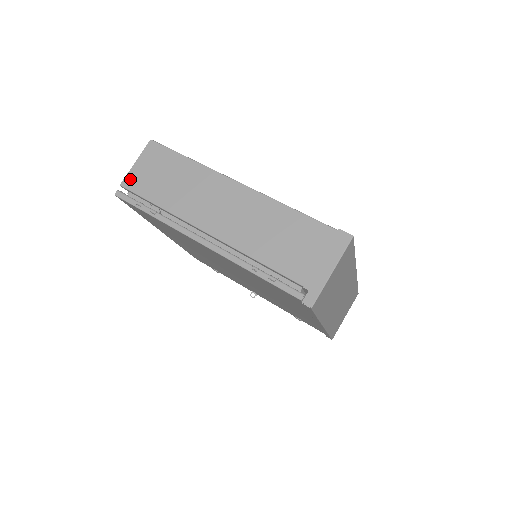
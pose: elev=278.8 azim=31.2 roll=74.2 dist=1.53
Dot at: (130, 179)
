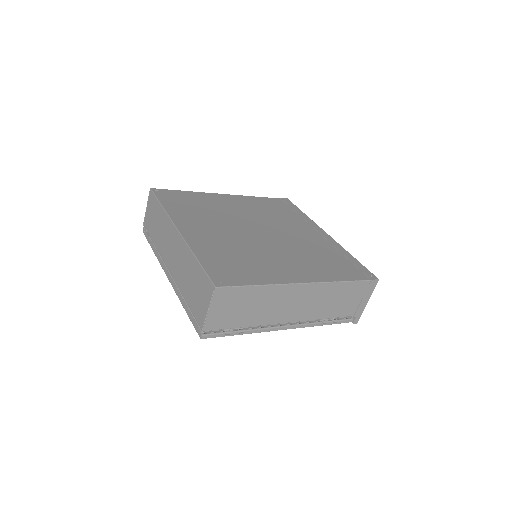
Dot at: (210, 324)
